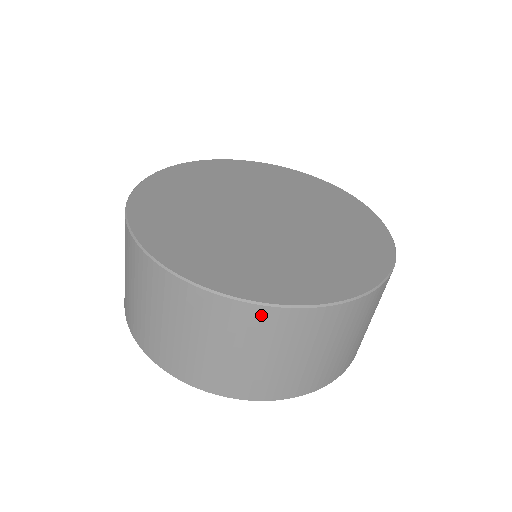
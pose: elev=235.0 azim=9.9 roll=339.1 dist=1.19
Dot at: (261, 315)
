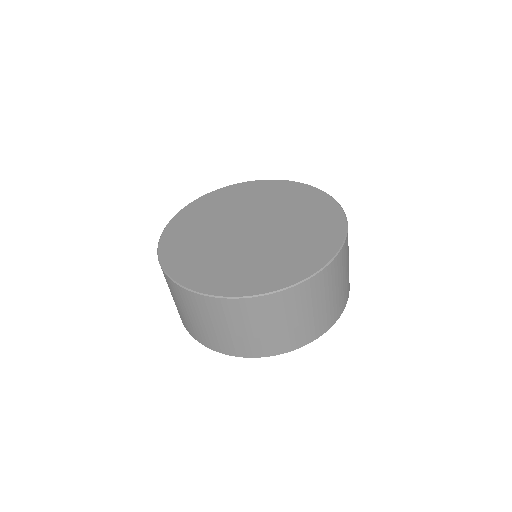
Dot at: (271, 300)
